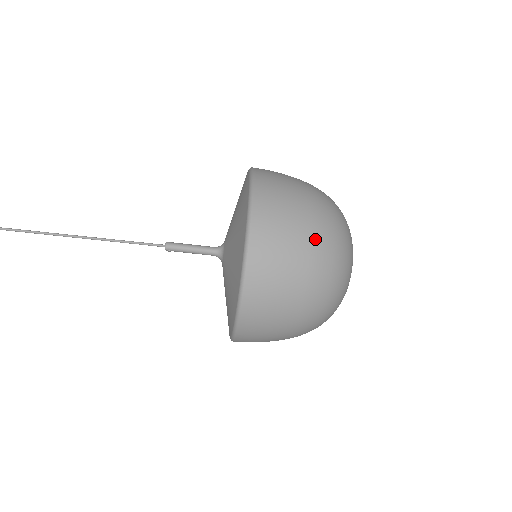
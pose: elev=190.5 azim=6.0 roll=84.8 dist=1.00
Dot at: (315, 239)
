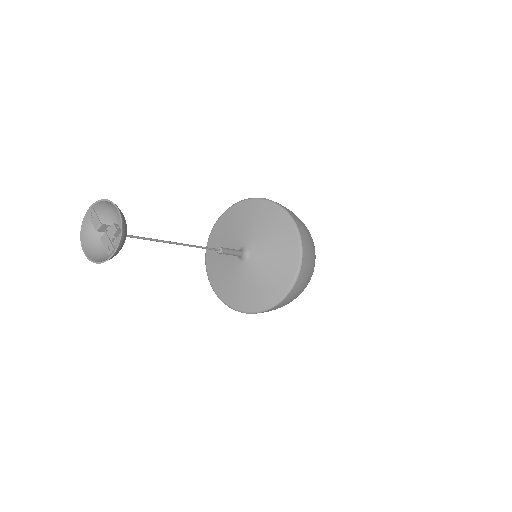
Dot at: occluded
